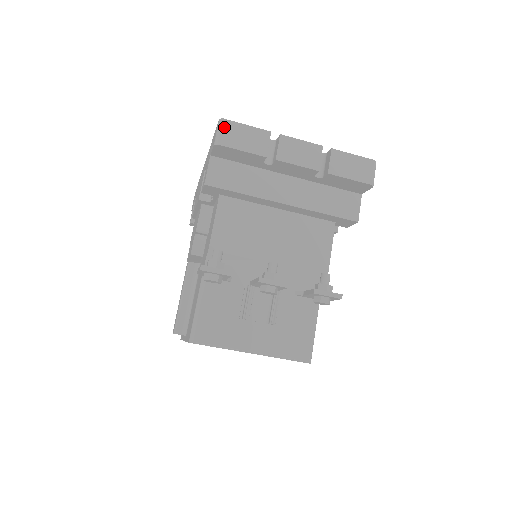
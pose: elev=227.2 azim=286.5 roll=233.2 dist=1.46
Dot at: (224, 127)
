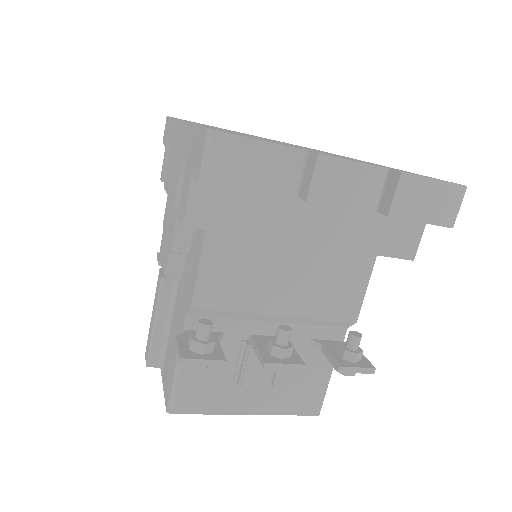
Dot at: (217, 148)
